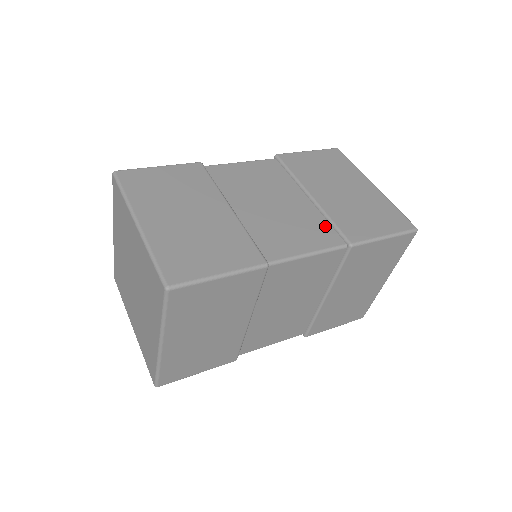
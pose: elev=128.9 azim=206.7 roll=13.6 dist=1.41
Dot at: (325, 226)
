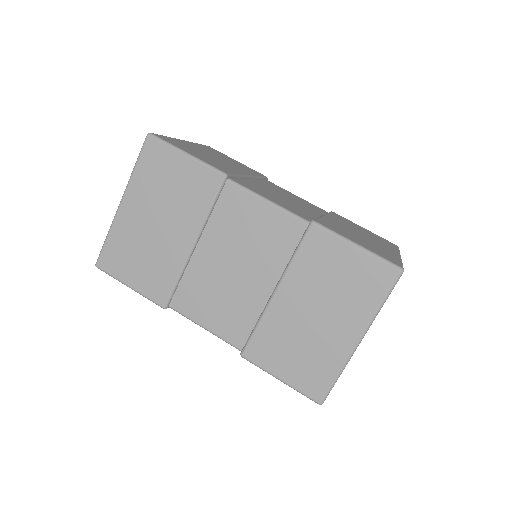
Dot at: (248, 324)
